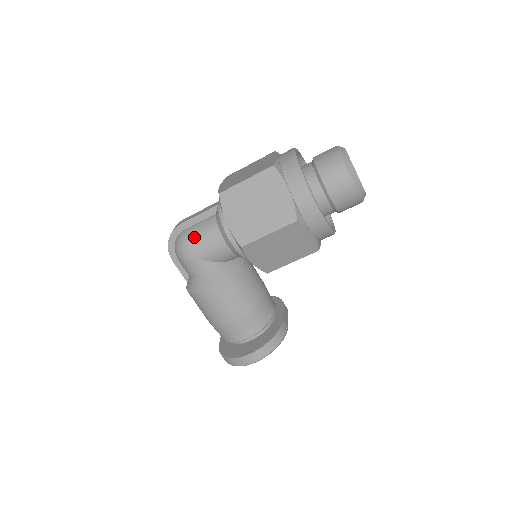
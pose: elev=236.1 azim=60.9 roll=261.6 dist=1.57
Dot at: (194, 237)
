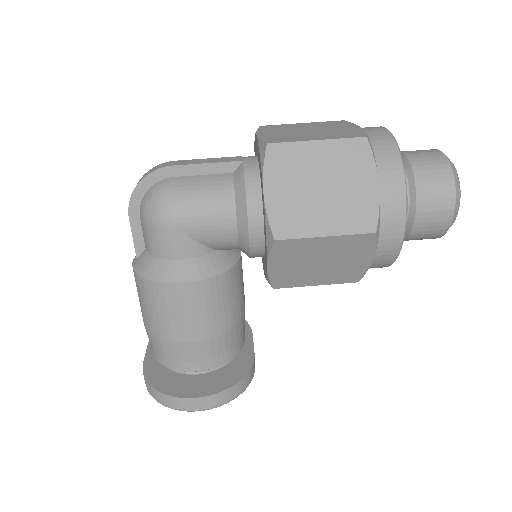
Dot at: (188, 195)
